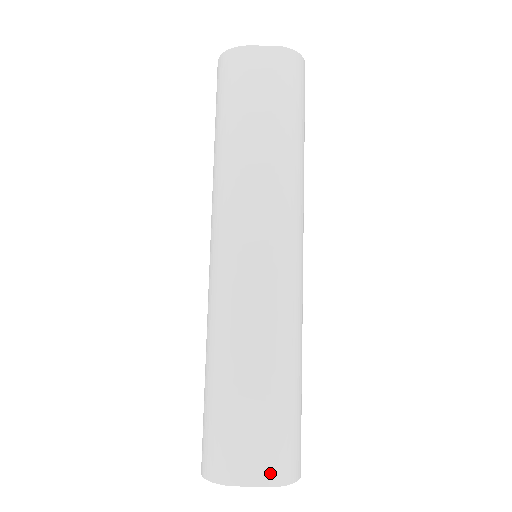
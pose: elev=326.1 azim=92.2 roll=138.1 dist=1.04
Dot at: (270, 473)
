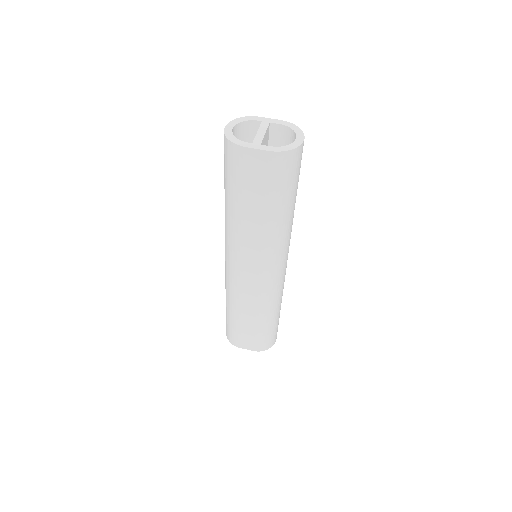
Dot at: (257, 348)
